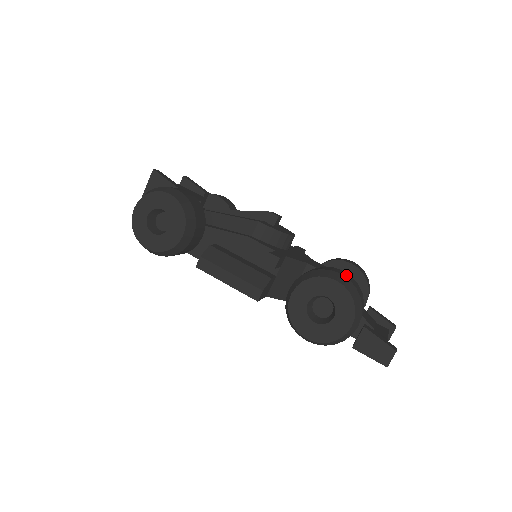
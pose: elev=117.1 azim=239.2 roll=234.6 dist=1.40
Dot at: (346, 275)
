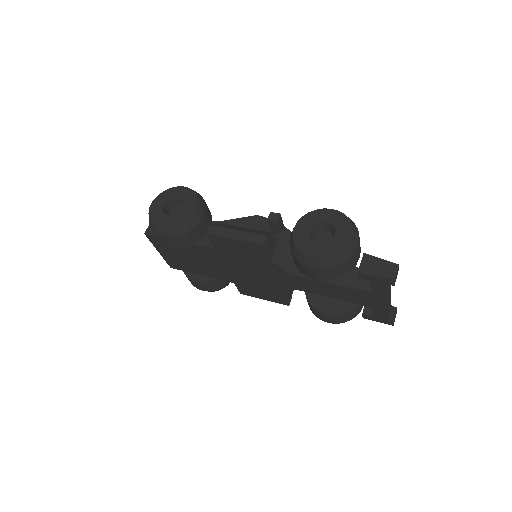
Dot at: occluded
